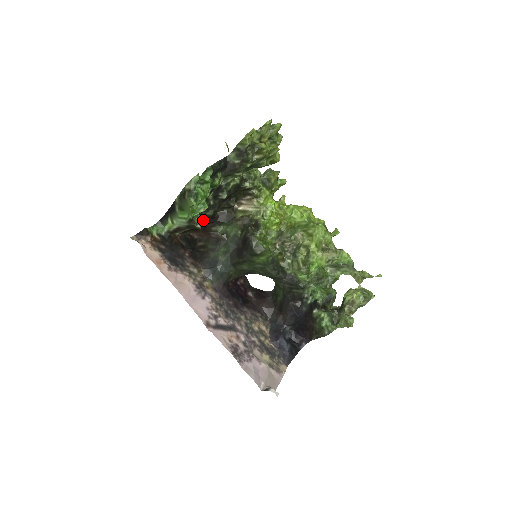
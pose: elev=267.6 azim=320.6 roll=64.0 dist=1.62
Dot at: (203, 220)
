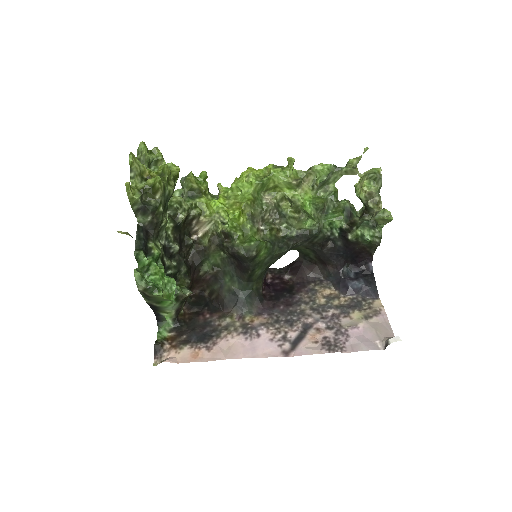
Dot at: (186, 281)
